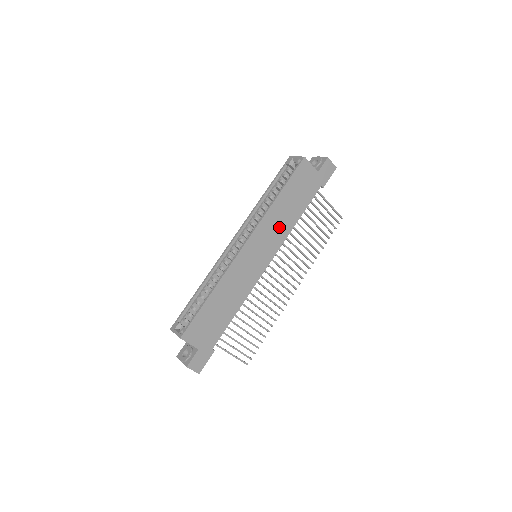
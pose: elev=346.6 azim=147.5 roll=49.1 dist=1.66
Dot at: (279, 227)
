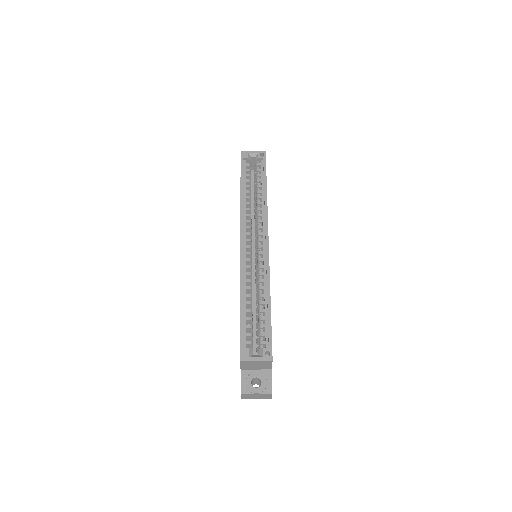
Dot at: occluded
